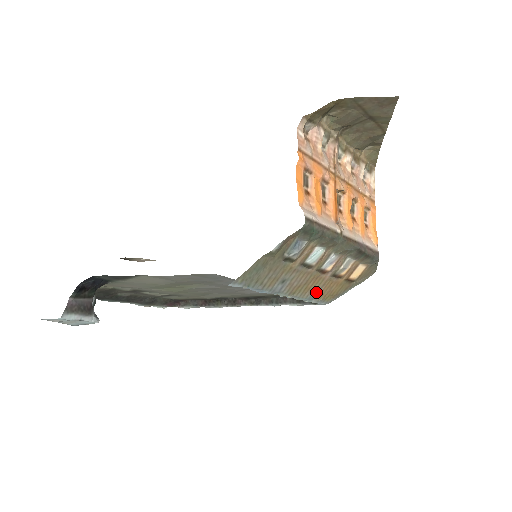
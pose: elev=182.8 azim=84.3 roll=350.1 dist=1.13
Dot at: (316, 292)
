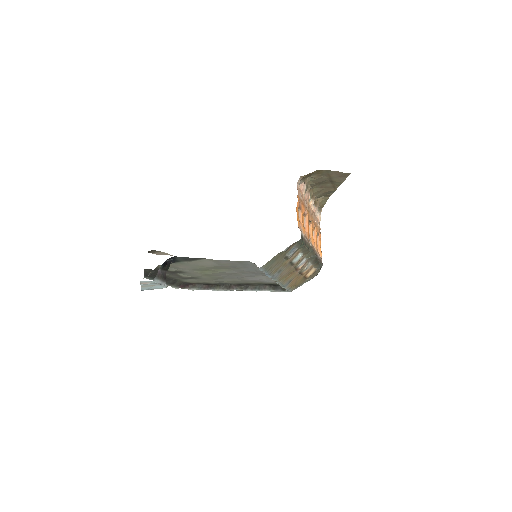
Dot at: (289, 282)
